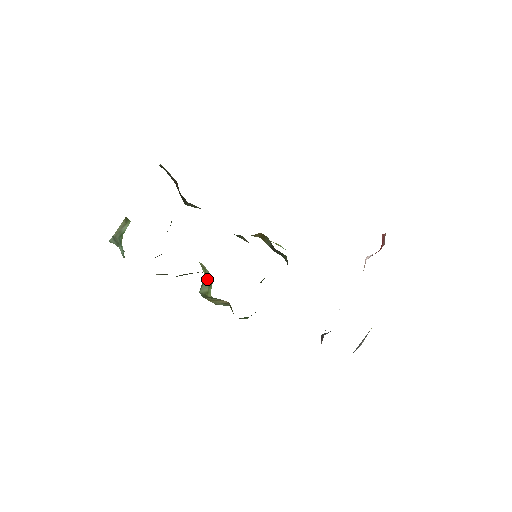
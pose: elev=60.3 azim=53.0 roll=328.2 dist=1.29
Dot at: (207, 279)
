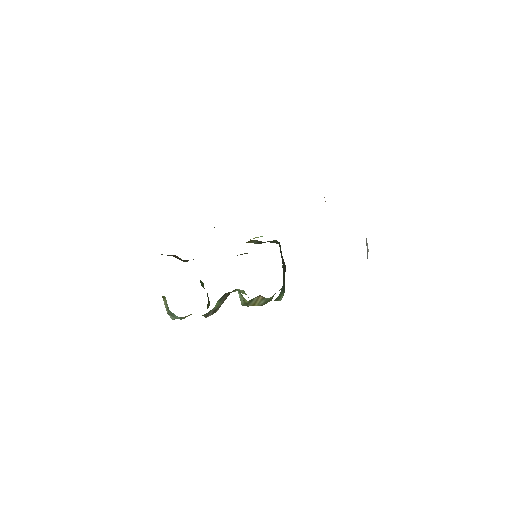
Dot at: (238, 293)
